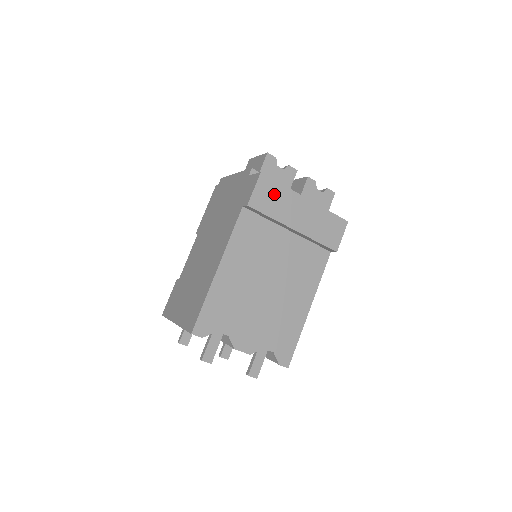
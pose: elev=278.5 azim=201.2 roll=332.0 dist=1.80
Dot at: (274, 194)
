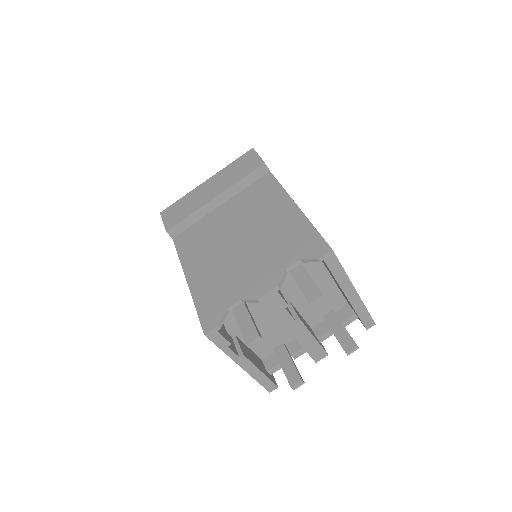
Dot at: (180, 207)
